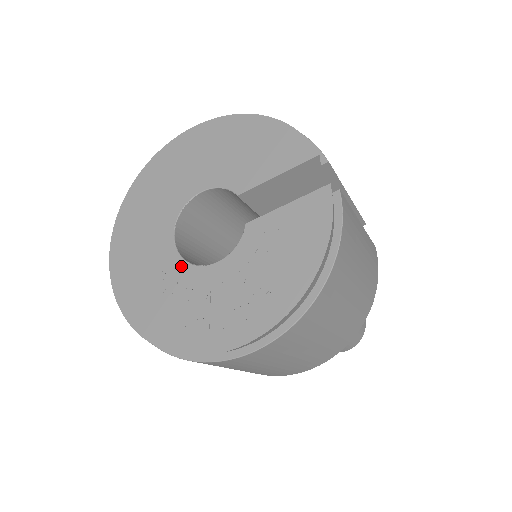
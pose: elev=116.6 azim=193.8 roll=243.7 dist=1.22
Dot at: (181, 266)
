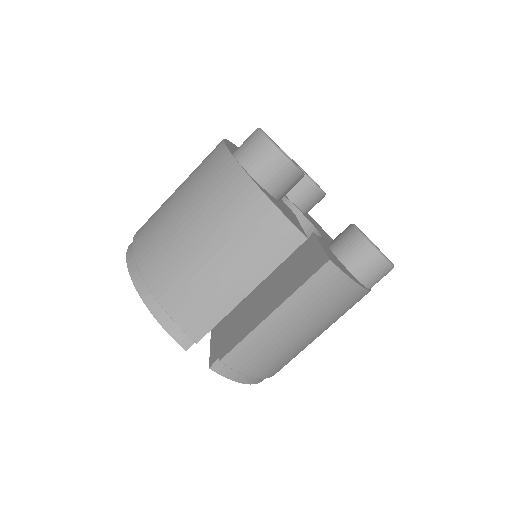
Dot at: occluded
